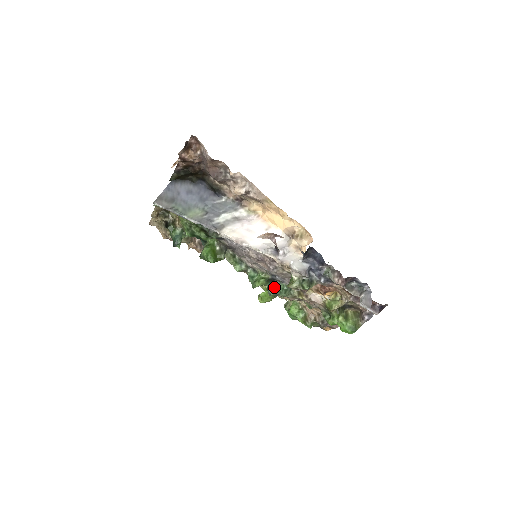
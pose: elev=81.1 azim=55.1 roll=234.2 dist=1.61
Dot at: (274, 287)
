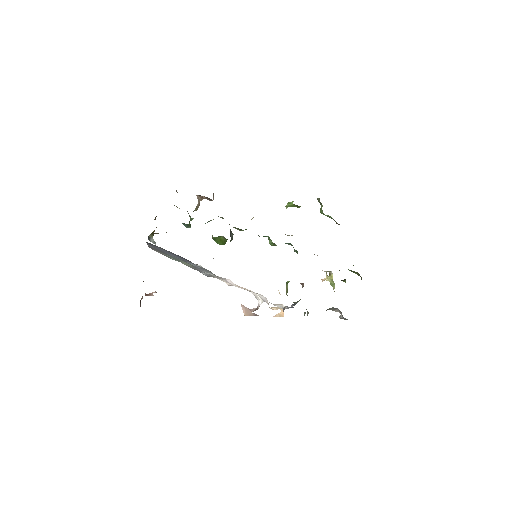
Dot at: (287, 243)
